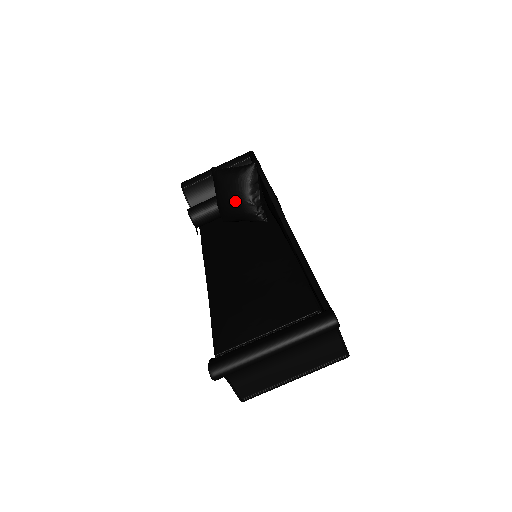
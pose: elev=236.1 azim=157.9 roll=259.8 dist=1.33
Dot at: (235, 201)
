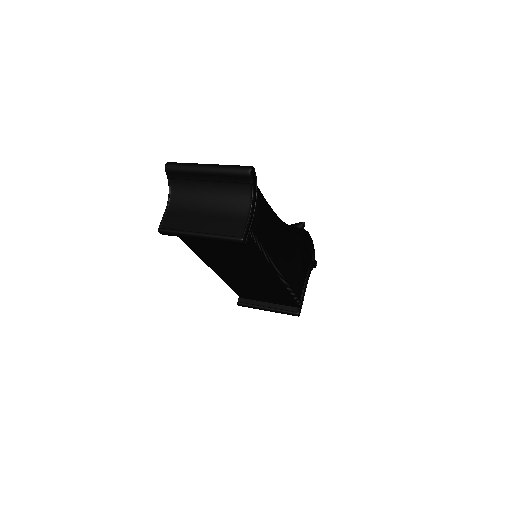
Dot at: occluded
